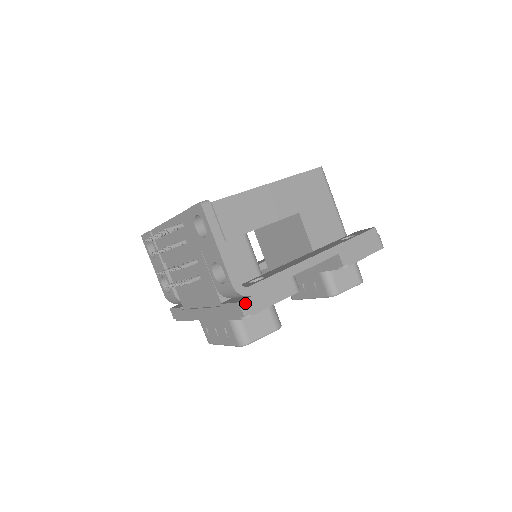
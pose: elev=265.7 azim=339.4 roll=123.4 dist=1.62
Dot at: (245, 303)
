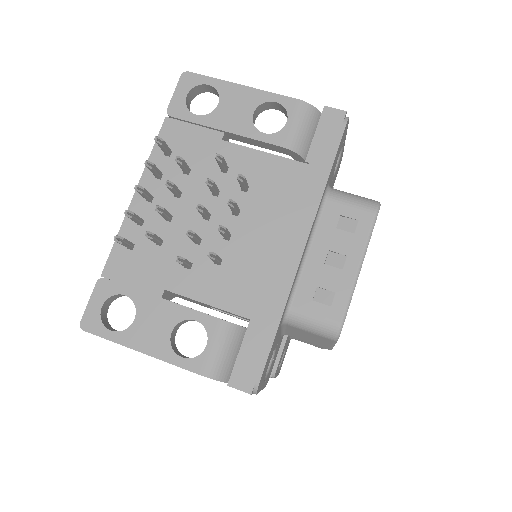
Dot at: occluded
